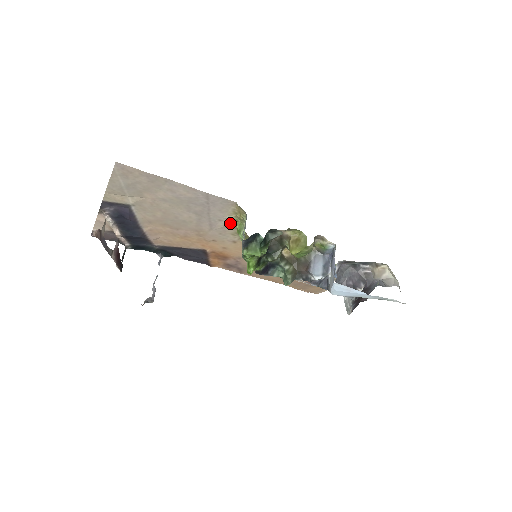
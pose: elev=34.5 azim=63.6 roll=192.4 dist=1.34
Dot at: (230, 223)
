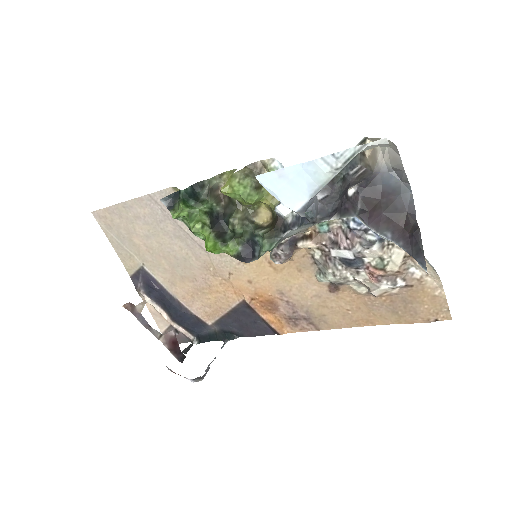
Dot at: occluded
